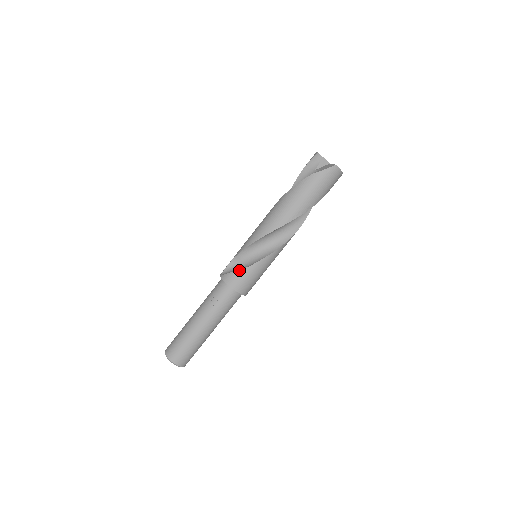
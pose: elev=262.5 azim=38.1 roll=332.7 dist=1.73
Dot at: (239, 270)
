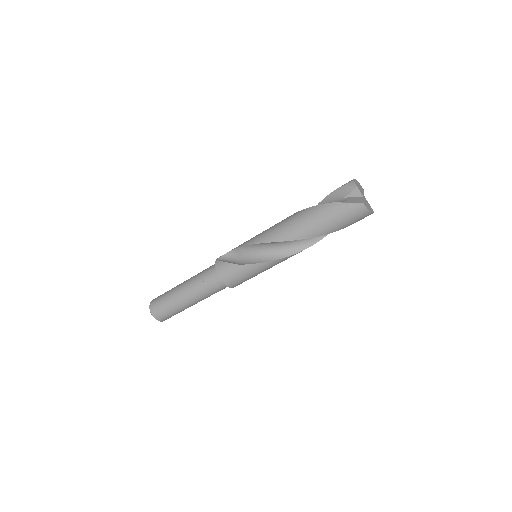
Dot at: (231, 264)
